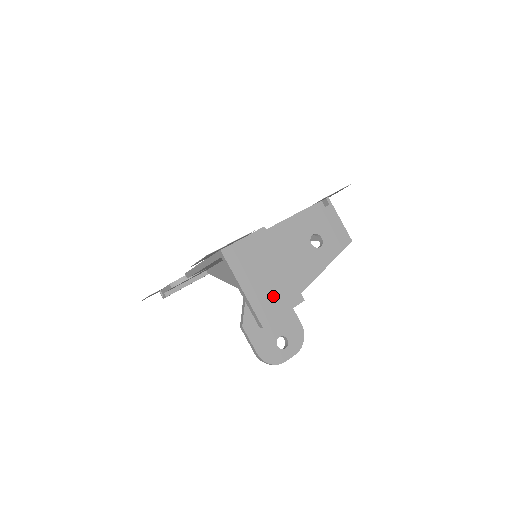
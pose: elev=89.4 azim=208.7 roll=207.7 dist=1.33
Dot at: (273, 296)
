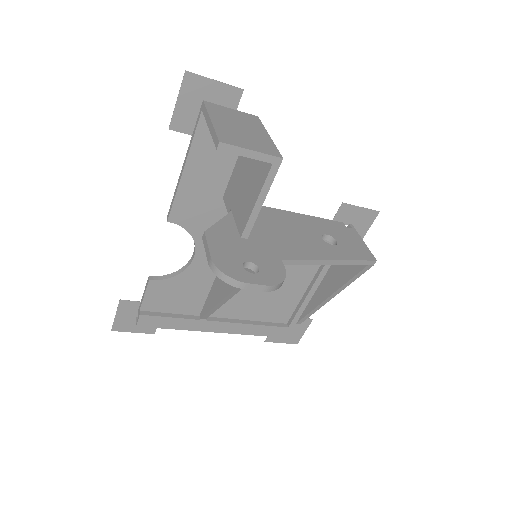
Dot at: (245, 138)
